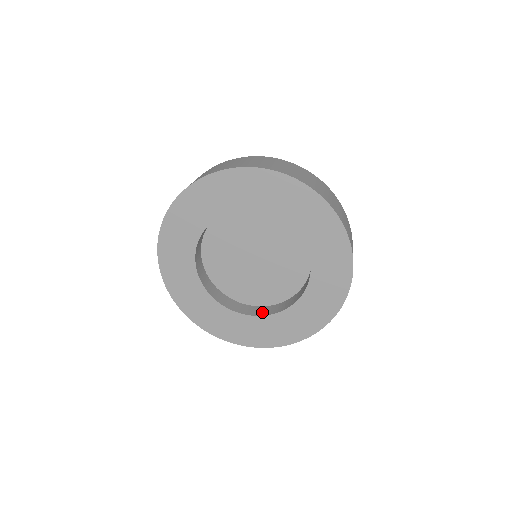
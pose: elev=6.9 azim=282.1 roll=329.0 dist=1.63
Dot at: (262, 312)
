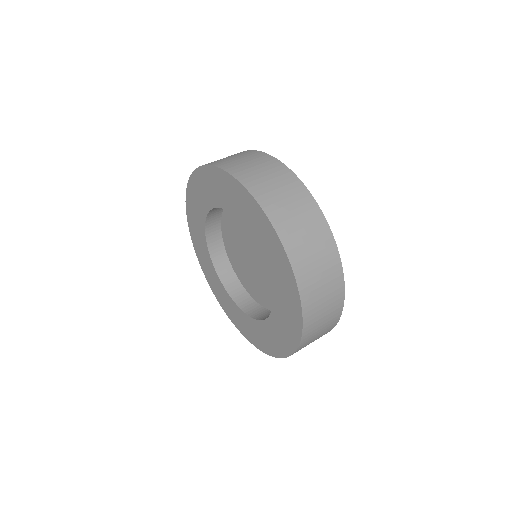
Dot at: (263, 316)
